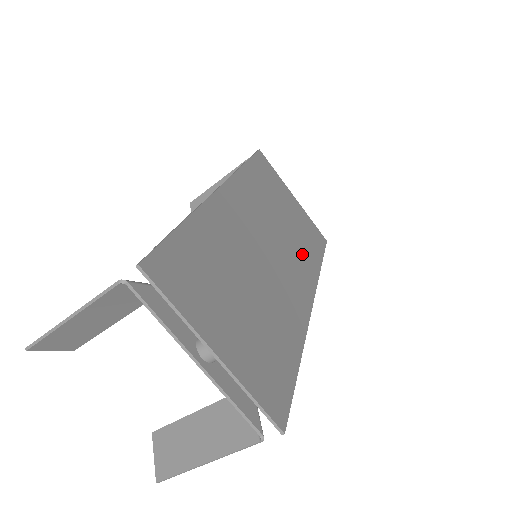
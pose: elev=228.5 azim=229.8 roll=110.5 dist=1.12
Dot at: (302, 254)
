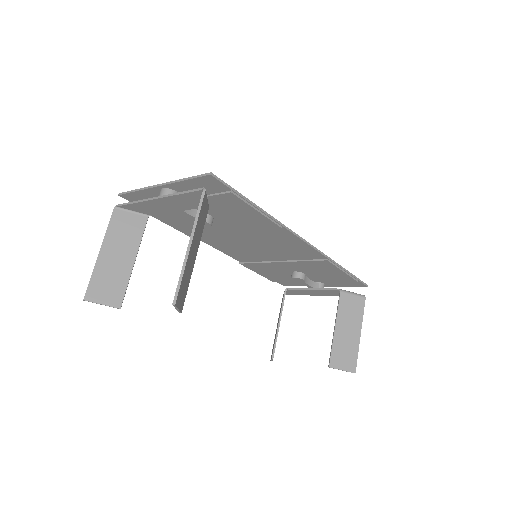
Dot at: occluded
